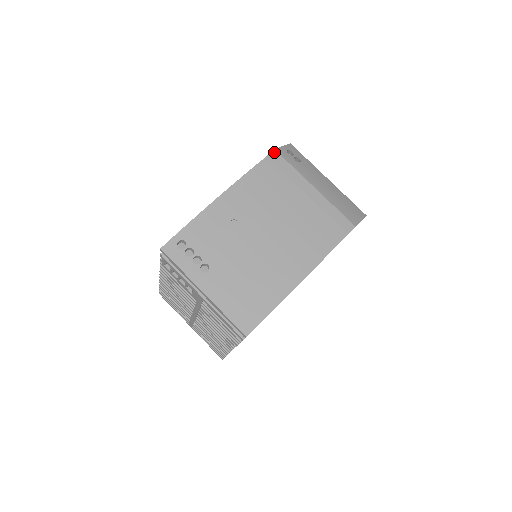
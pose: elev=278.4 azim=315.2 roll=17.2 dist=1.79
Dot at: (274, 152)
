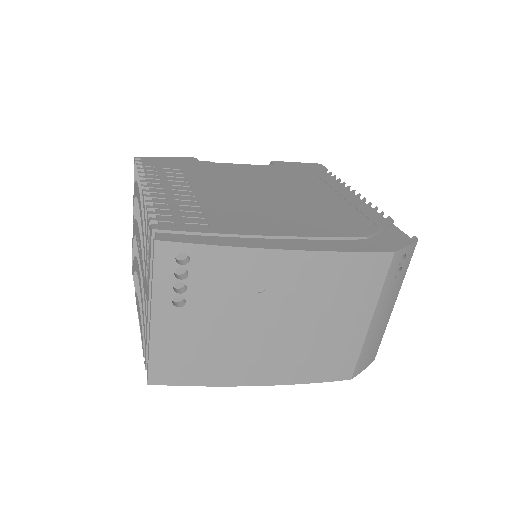
Dot at: (390, 254)
